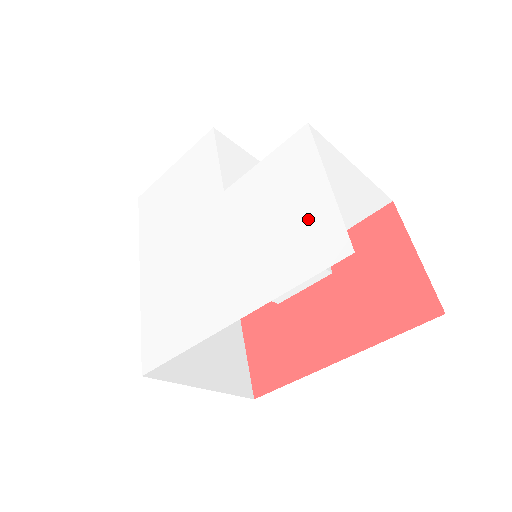
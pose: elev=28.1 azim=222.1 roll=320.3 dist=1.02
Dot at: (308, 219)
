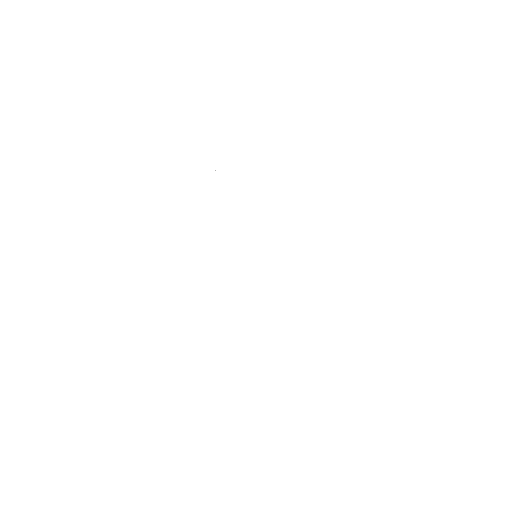
Dot at: (371, 207)
